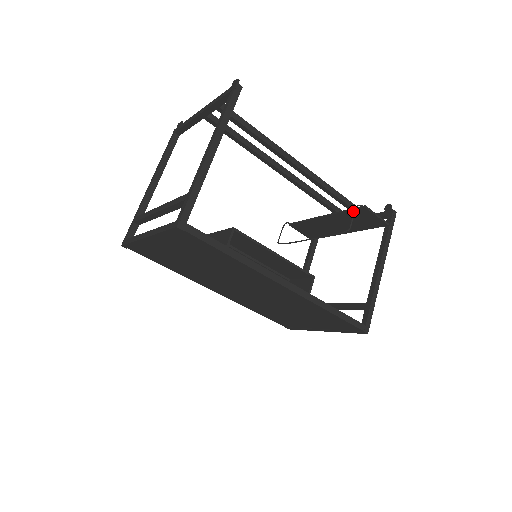
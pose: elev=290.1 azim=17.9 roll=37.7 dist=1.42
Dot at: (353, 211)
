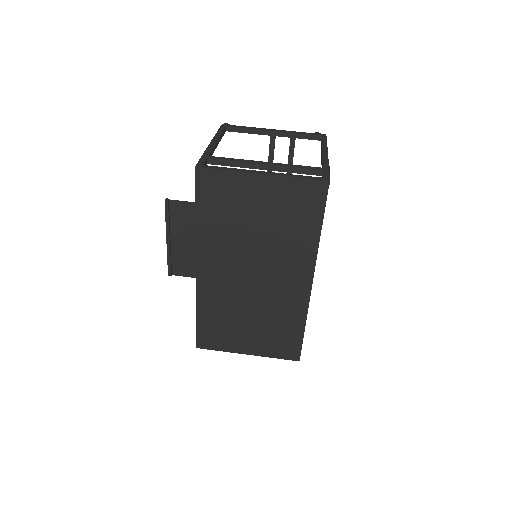
Dot at: occluded
